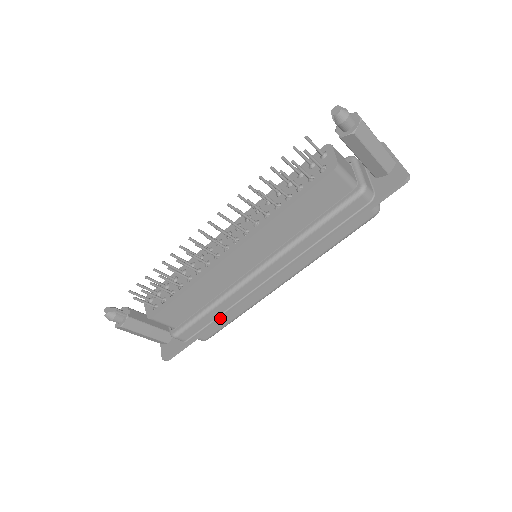
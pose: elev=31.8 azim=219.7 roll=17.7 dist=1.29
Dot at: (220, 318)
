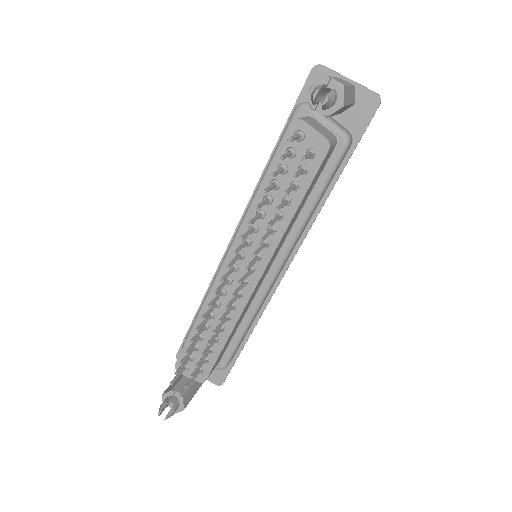
Dot at: (255, 324)
